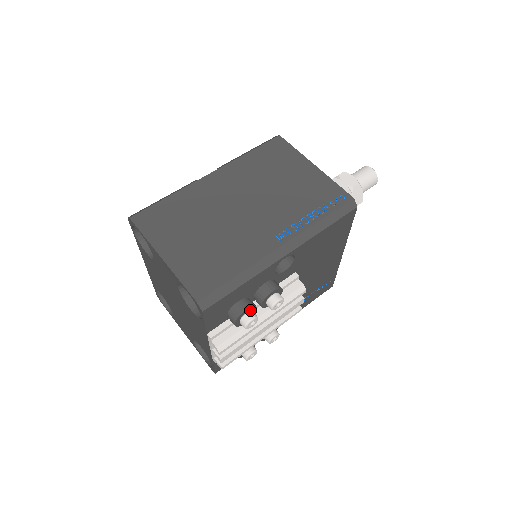
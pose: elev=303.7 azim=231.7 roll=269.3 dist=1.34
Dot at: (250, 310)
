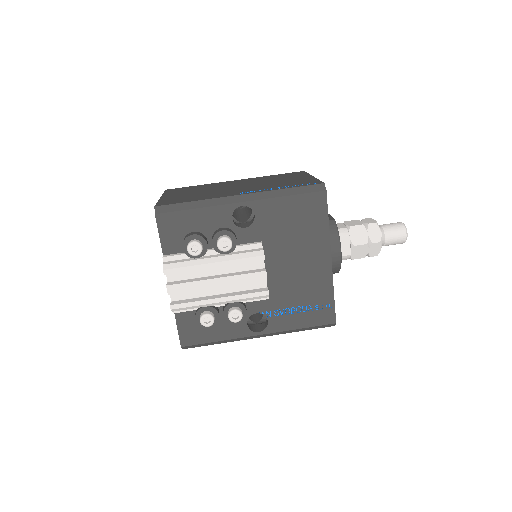
Dot at: (199, 240)
